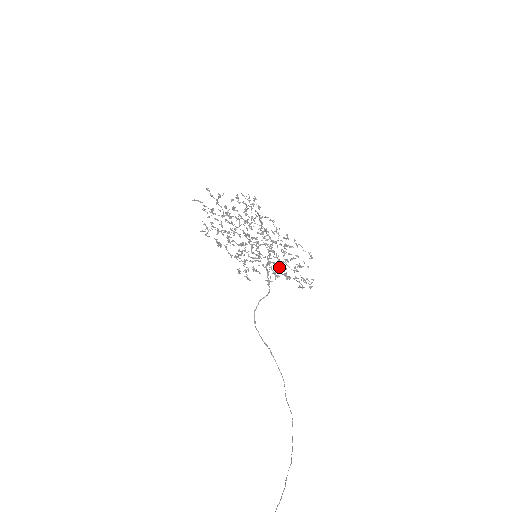
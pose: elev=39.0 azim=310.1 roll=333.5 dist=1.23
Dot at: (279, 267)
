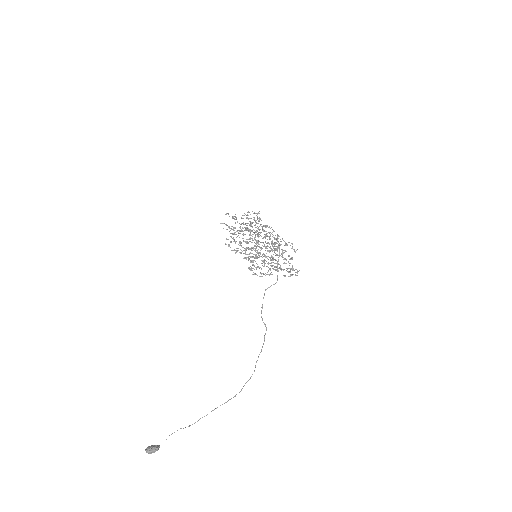
Dot at: (278, 263)
